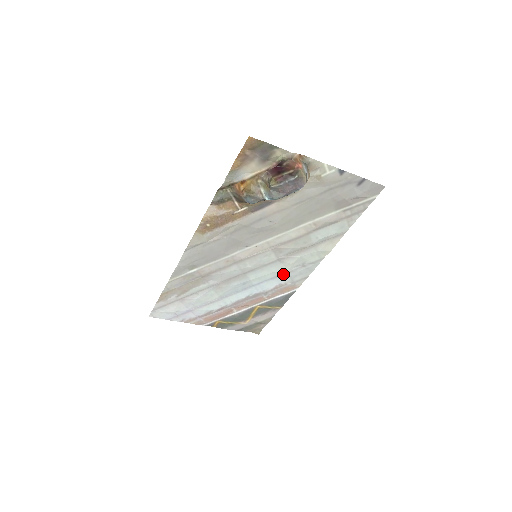
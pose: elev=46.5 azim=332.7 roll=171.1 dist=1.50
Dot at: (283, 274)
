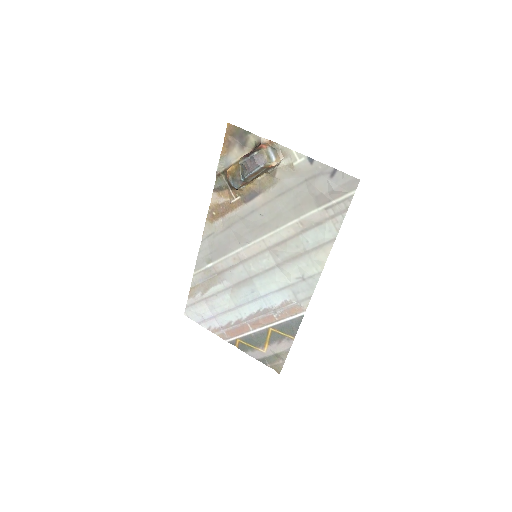
Dot at: (286, 287)
